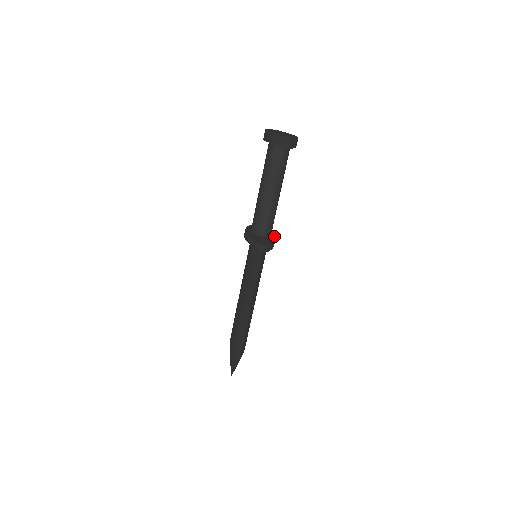
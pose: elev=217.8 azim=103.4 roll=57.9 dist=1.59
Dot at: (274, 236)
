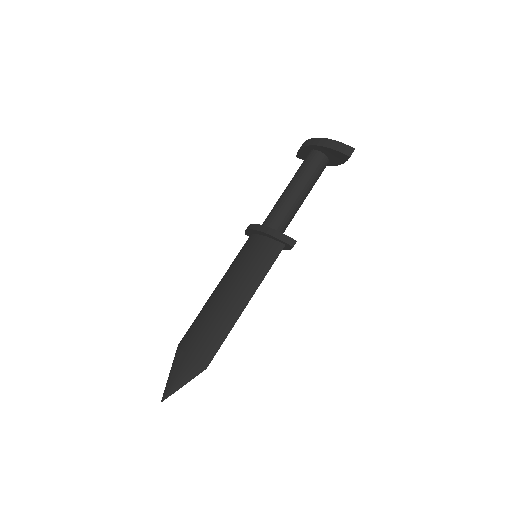
Dot at: occluded
